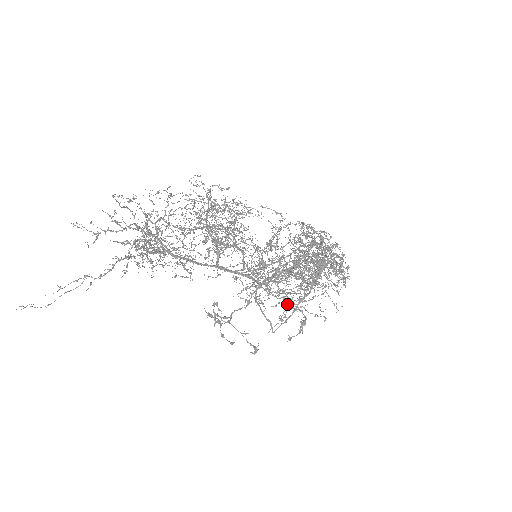
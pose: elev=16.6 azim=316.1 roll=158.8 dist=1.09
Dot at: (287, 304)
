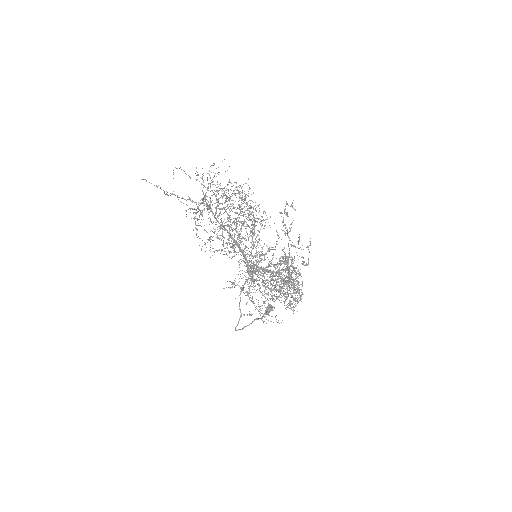
Dot at: occluded
